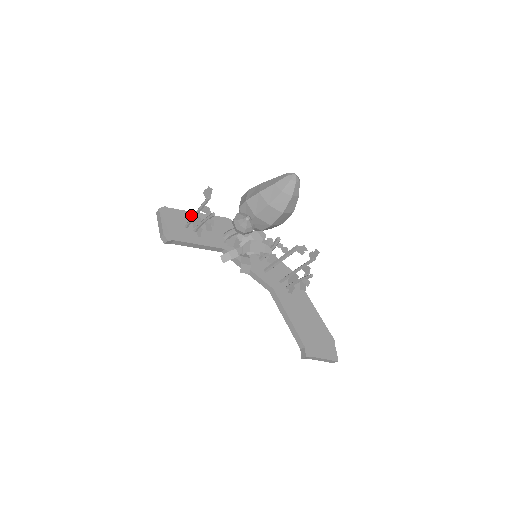
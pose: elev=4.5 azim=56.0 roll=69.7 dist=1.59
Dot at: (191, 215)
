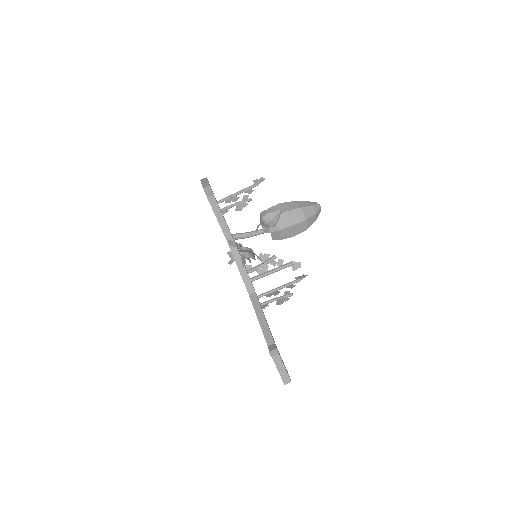
Dot at: occluded
